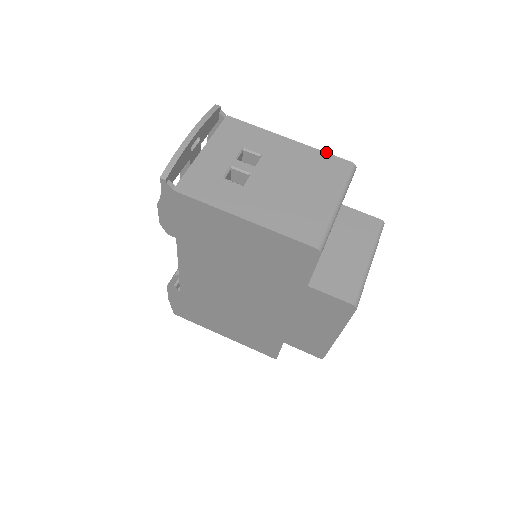
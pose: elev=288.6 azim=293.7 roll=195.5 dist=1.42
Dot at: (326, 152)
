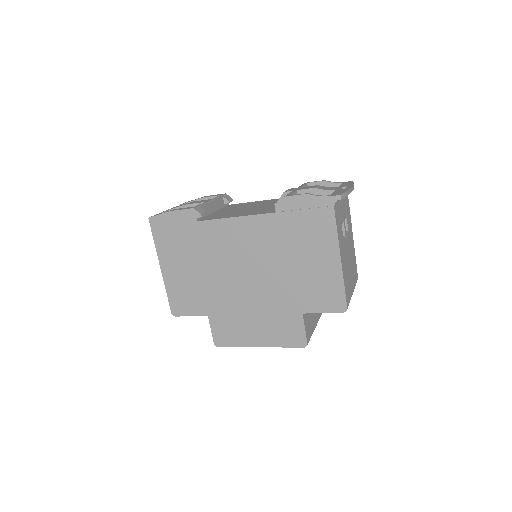
Dot at: occluded
